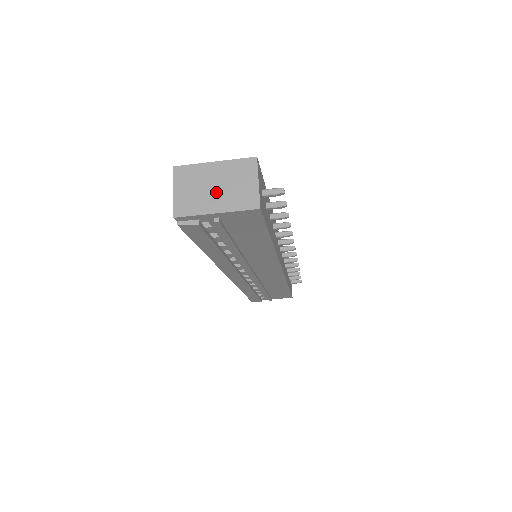
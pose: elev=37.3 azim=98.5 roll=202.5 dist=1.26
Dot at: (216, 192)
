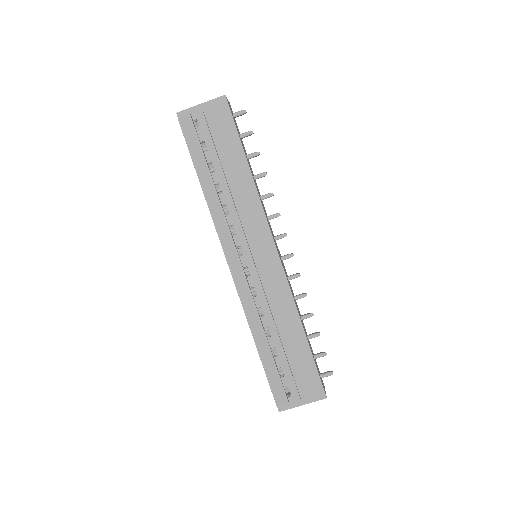
Dot at: occluded
